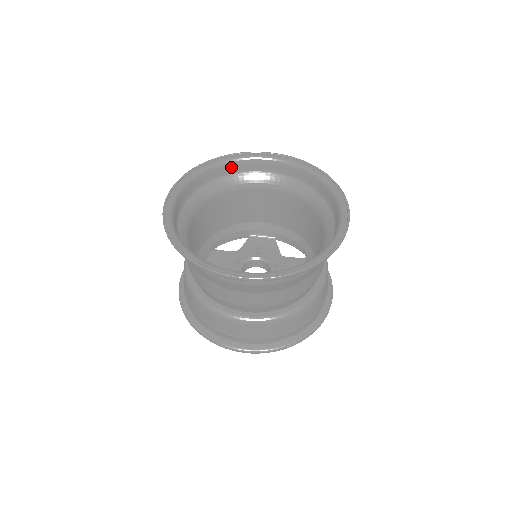
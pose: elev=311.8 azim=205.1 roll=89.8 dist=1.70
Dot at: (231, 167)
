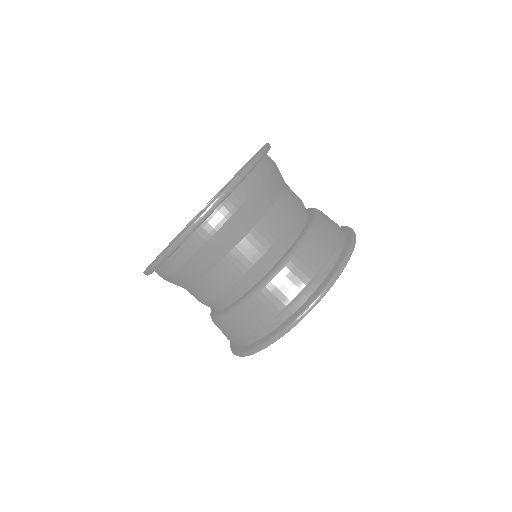
Dot at: occluded
